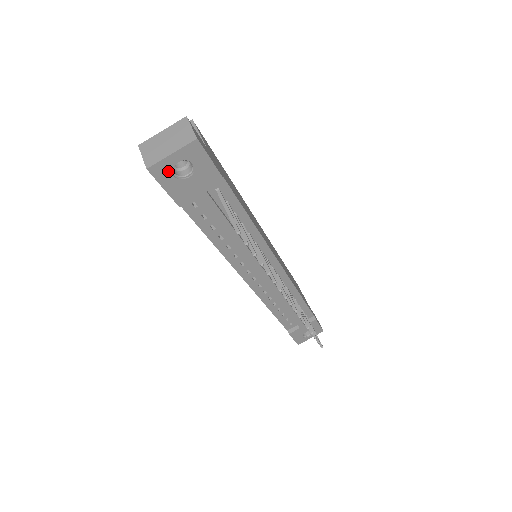
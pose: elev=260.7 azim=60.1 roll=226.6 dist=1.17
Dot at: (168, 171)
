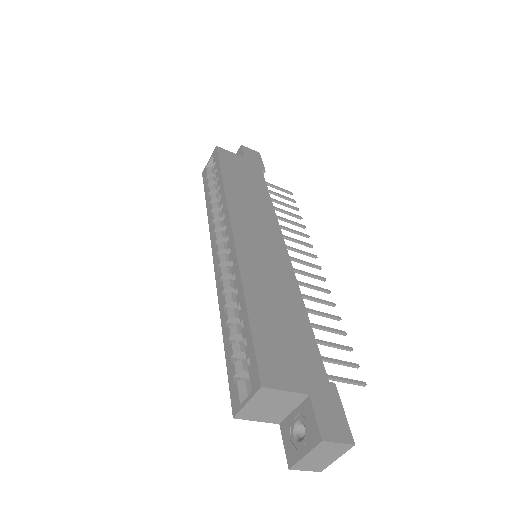
Dot at: occluded
